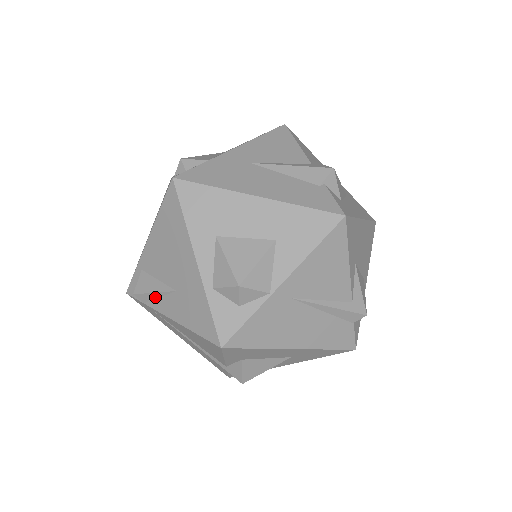
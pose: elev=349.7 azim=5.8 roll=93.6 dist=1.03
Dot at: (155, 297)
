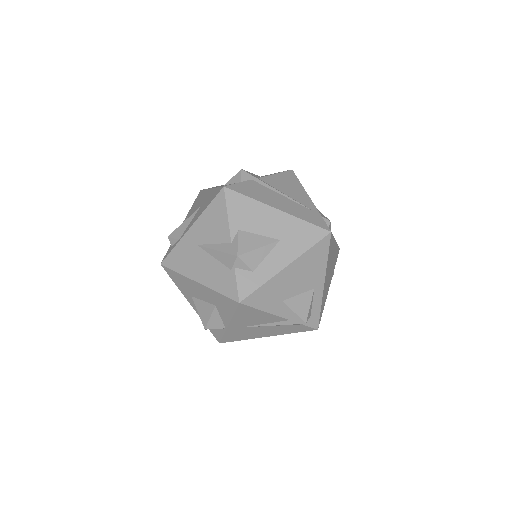
Dot at: occluded
